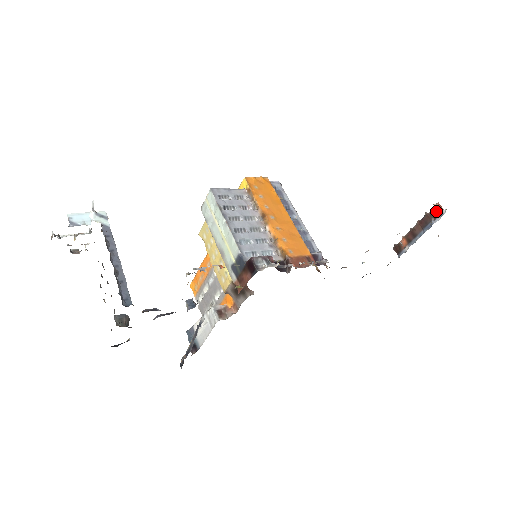
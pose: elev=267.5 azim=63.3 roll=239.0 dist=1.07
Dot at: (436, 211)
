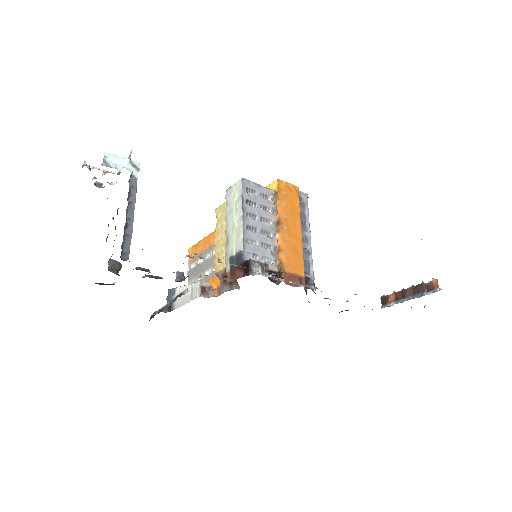
Dot at: (432, 285)
